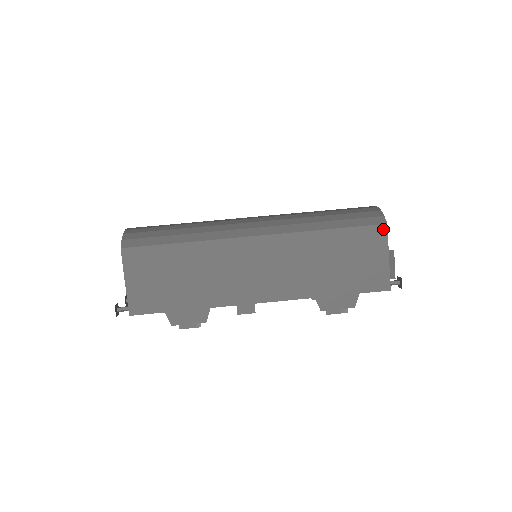
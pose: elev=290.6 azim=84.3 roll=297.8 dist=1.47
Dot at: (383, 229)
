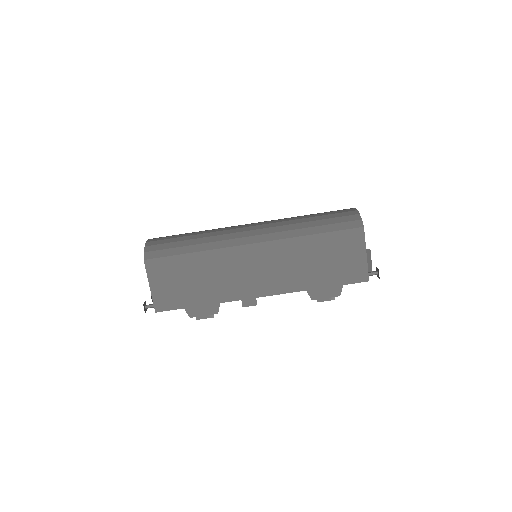
Dot at: (360, 231)
